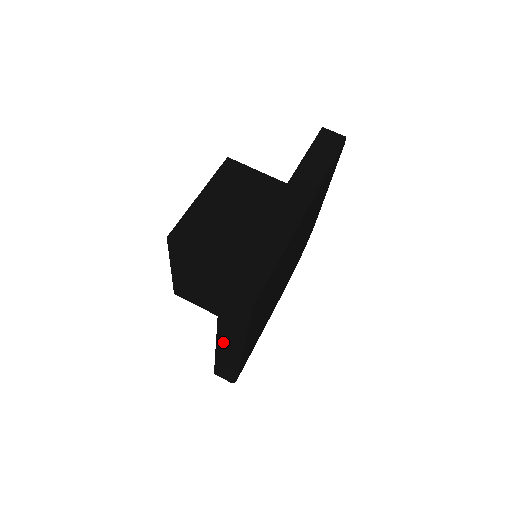
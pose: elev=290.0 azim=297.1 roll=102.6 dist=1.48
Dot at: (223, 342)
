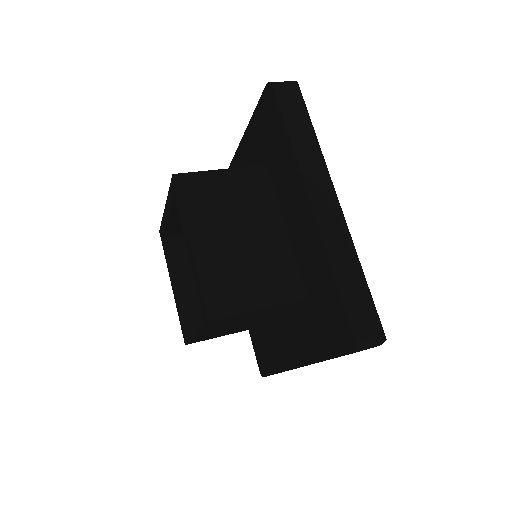
Dot at: occluded
